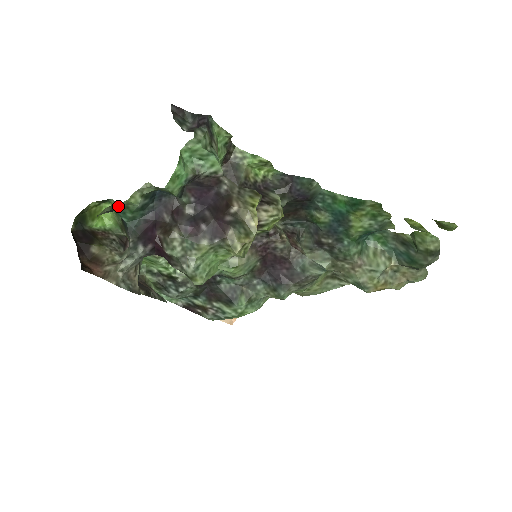
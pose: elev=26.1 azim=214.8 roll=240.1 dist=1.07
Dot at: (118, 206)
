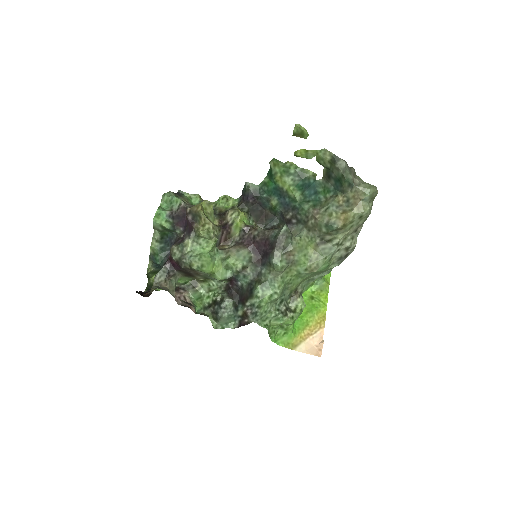
Dot at: (152, 257)
